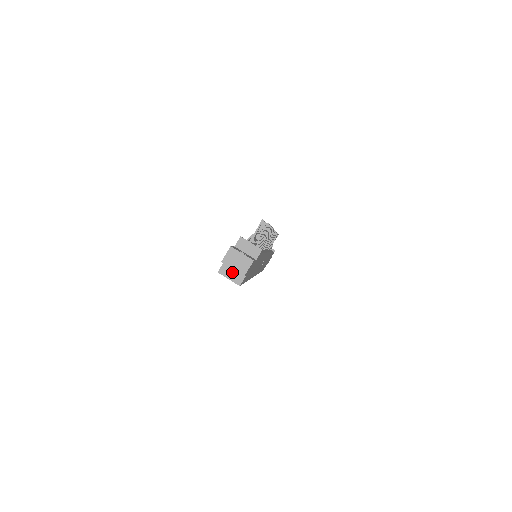
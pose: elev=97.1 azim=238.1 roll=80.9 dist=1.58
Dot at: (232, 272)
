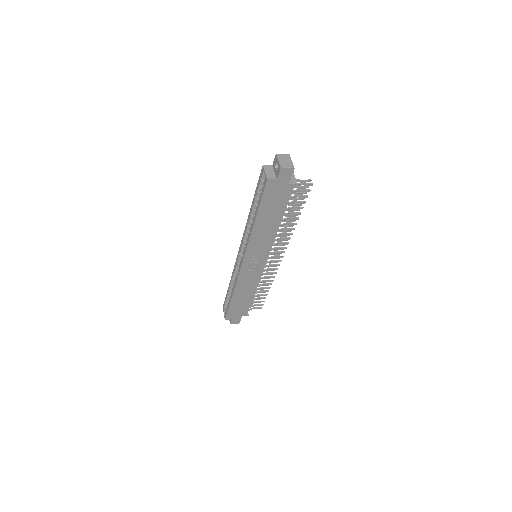
Dot at: (271, 172)
